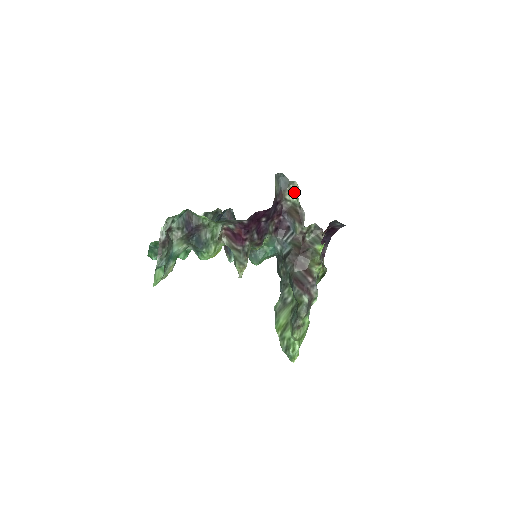
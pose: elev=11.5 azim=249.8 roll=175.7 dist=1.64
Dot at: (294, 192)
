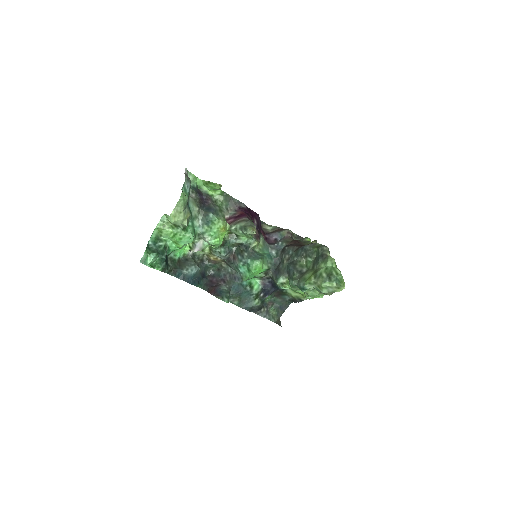
Dot at: (269, 226)
